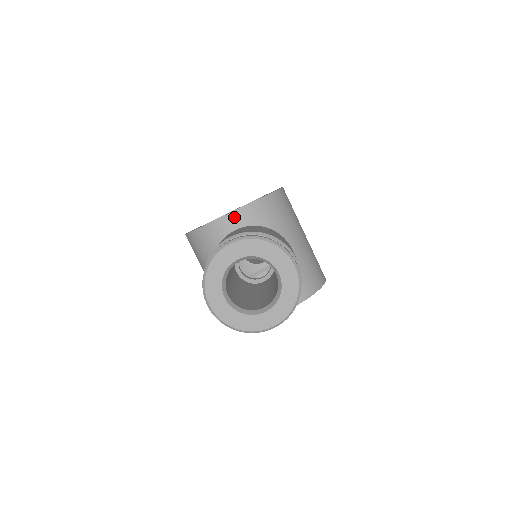
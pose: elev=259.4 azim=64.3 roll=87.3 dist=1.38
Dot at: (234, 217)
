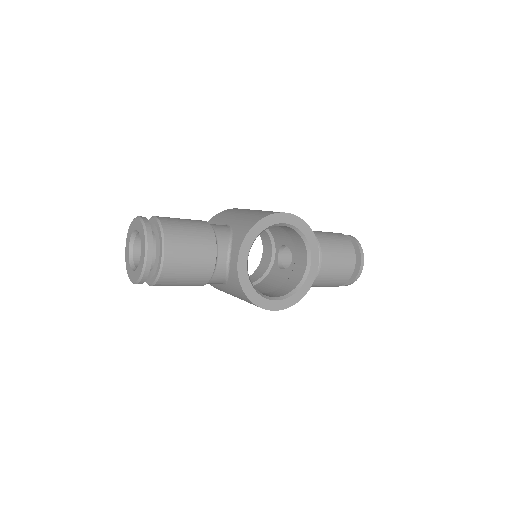
Dot at: occluded
